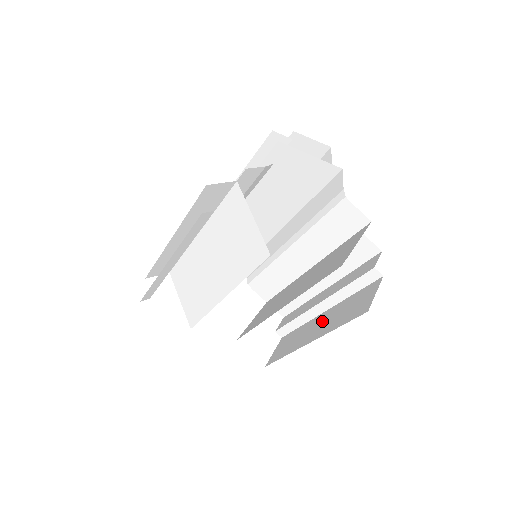
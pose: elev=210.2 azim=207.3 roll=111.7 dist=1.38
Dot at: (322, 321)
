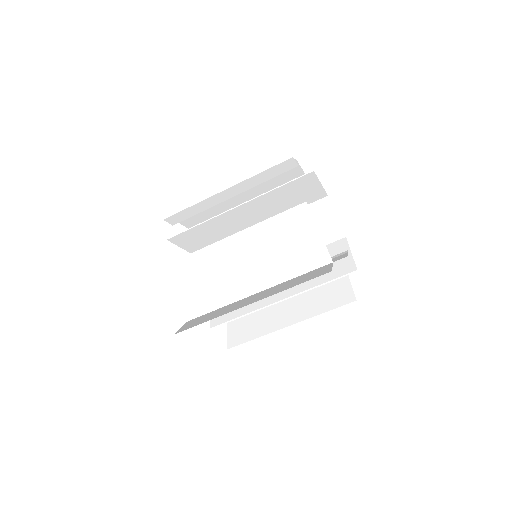
Dot at: (291, 308)
